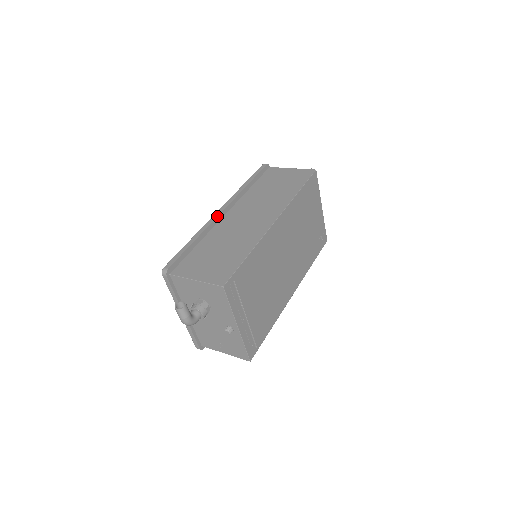
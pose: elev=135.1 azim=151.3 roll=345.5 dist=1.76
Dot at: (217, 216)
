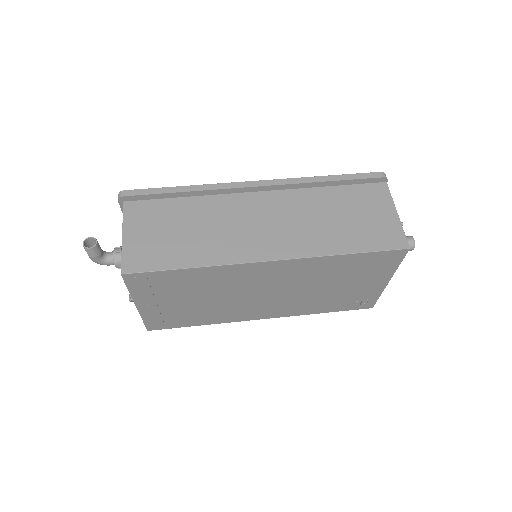
Dot at: (240, 187)
